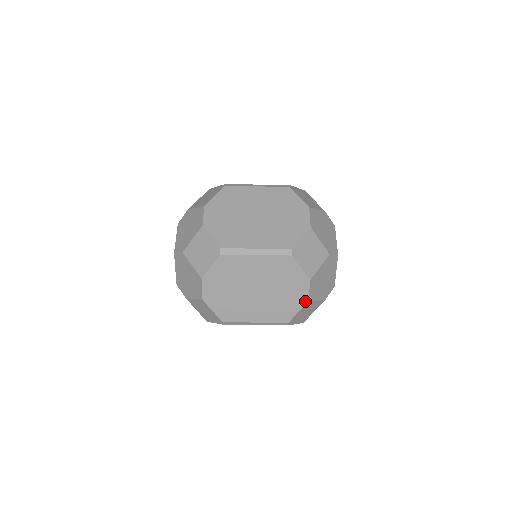
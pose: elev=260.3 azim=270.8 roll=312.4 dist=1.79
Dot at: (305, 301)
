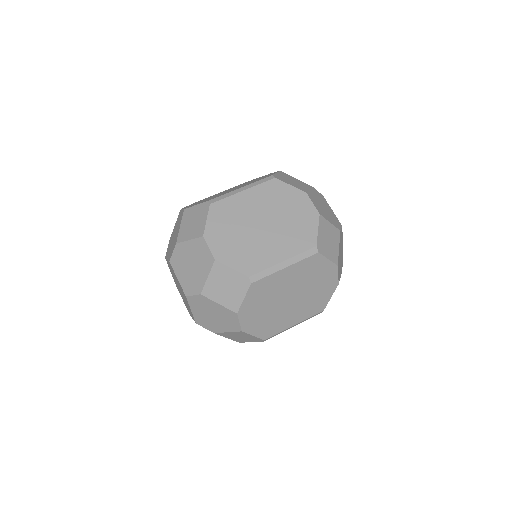
Dot at: (316, 215)
